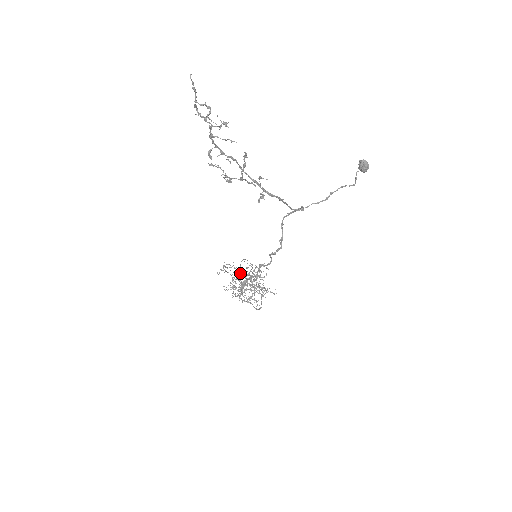
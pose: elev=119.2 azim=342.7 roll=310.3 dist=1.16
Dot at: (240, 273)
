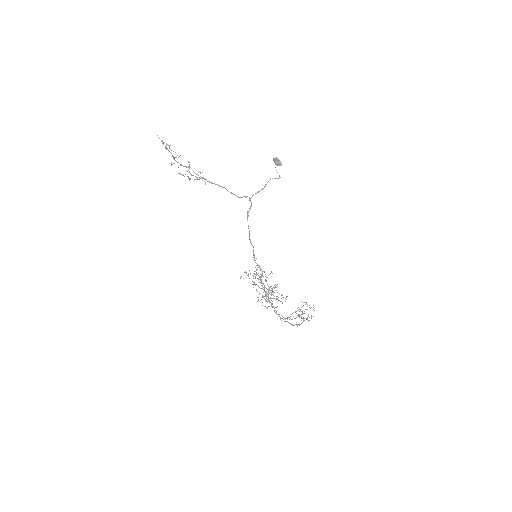
Dot at: occluded
